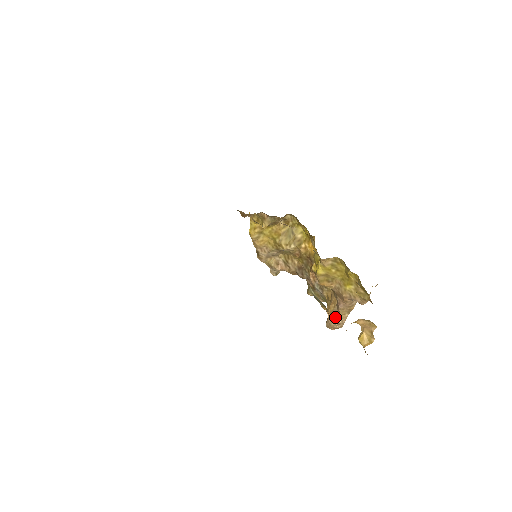
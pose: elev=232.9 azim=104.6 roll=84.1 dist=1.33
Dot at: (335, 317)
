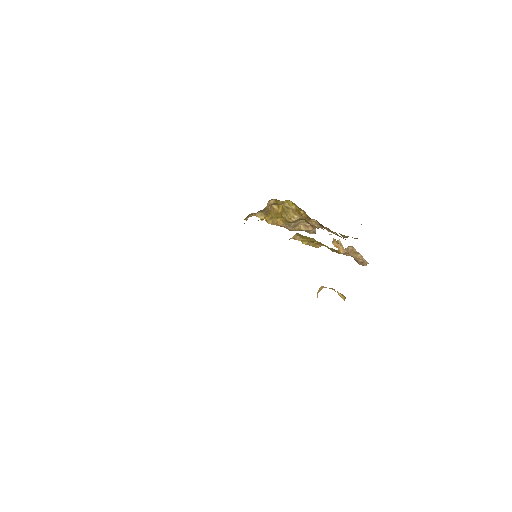
Dot at: (355, 259)
